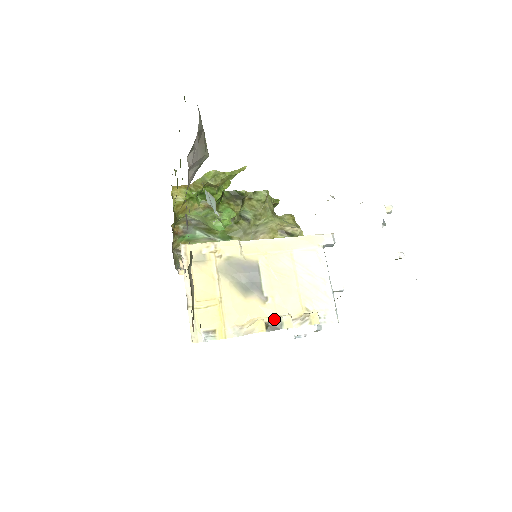
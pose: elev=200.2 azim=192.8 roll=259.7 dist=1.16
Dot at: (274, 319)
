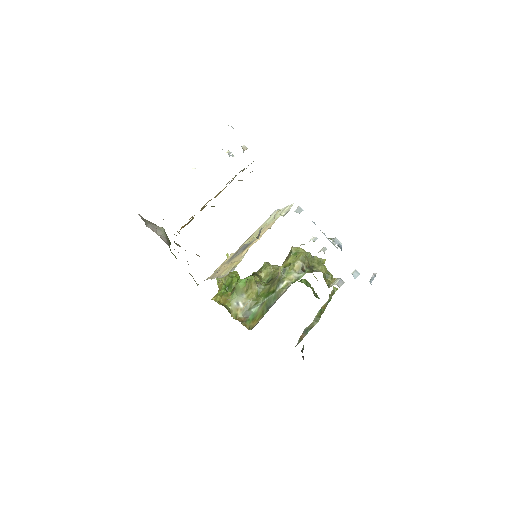
Dot at: occluded
